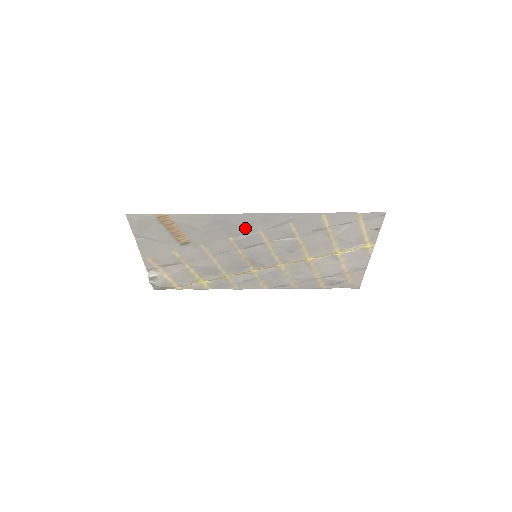
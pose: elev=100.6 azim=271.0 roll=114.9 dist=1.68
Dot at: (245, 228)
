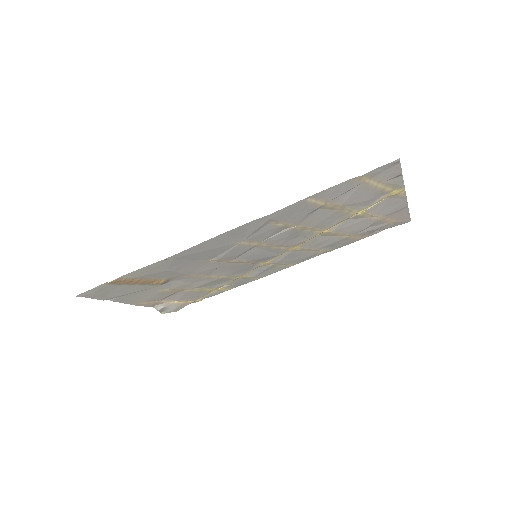
Dot at: (219, 248)
